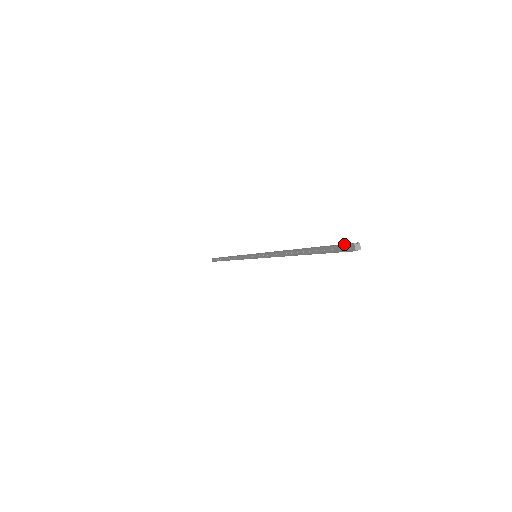
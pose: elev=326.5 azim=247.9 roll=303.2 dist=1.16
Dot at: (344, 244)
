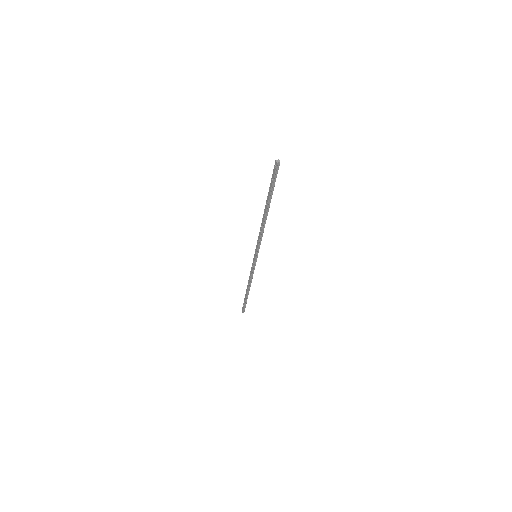
Dot at: (274, 167)
